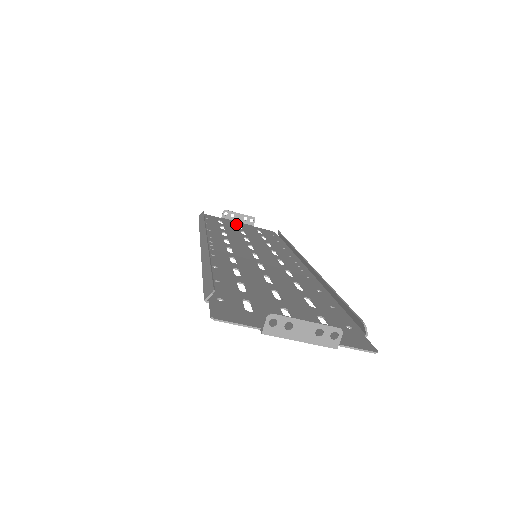
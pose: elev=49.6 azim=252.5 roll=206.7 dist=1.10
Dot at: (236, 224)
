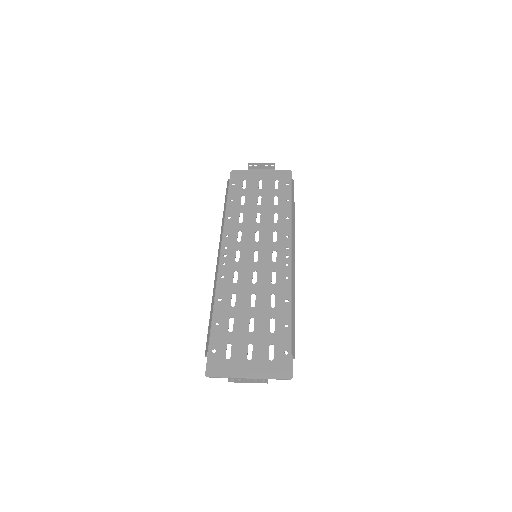
Dot at: (258, 179)
